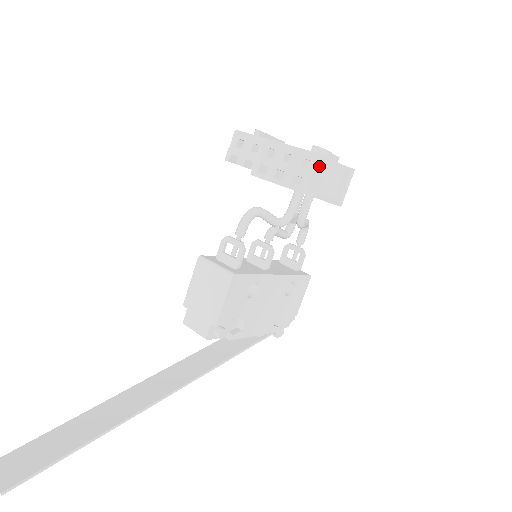
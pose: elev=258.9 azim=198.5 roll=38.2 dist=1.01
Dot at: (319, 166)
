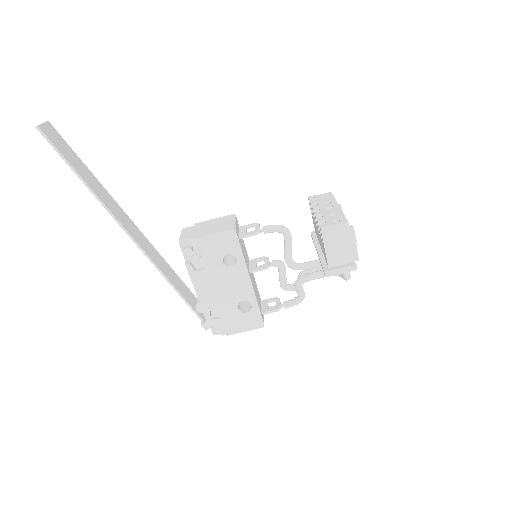
Dot at: (340, 228)
